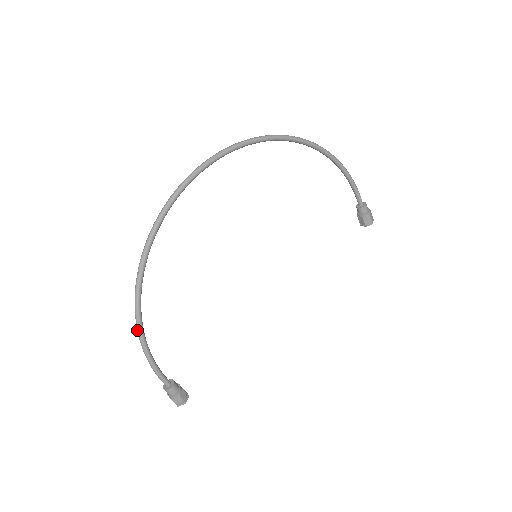
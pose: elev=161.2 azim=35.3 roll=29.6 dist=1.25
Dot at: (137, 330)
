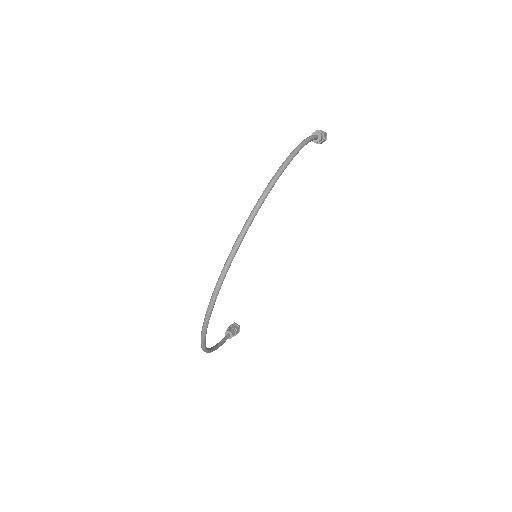
Dot at: occluded
